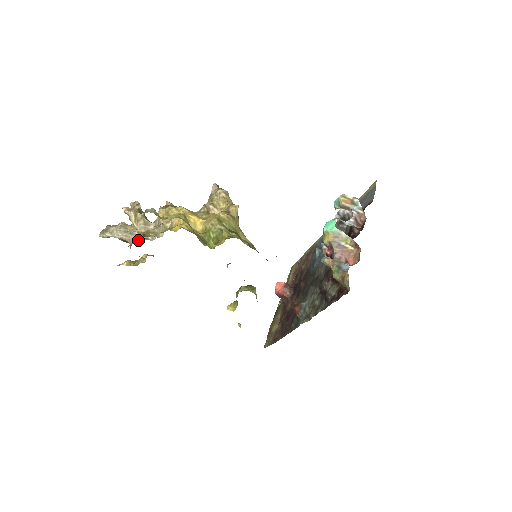
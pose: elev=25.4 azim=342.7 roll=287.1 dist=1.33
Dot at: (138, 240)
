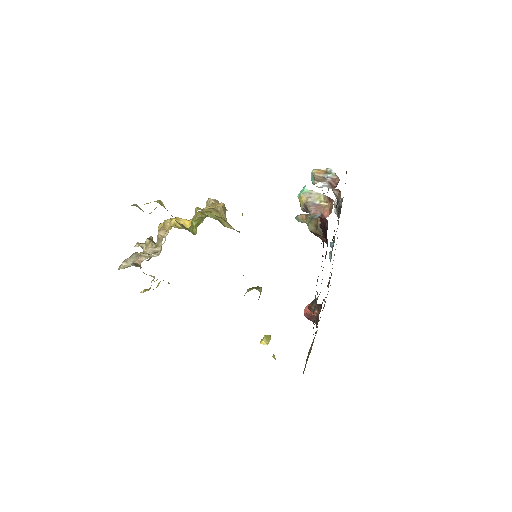
Dot at: (145, 259)
